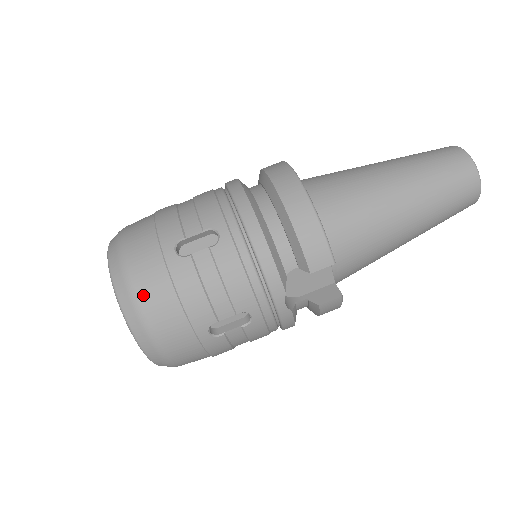
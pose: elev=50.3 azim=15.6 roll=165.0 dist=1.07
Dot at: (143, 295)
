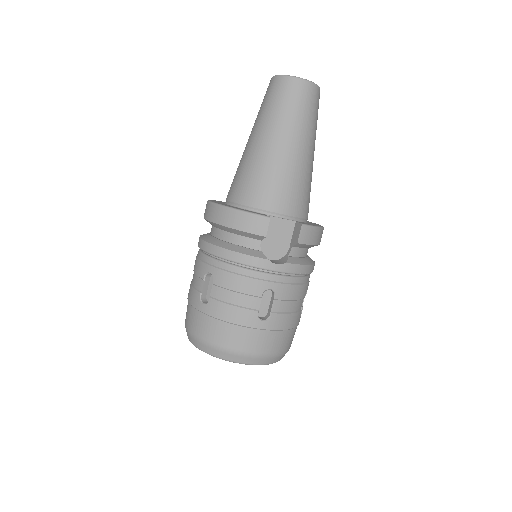
Dot at: (213, 340)
